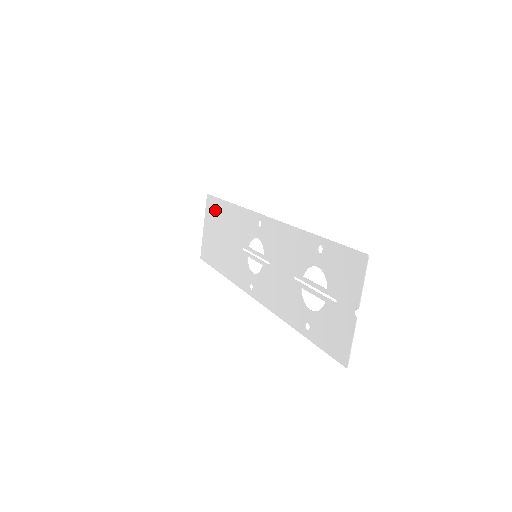
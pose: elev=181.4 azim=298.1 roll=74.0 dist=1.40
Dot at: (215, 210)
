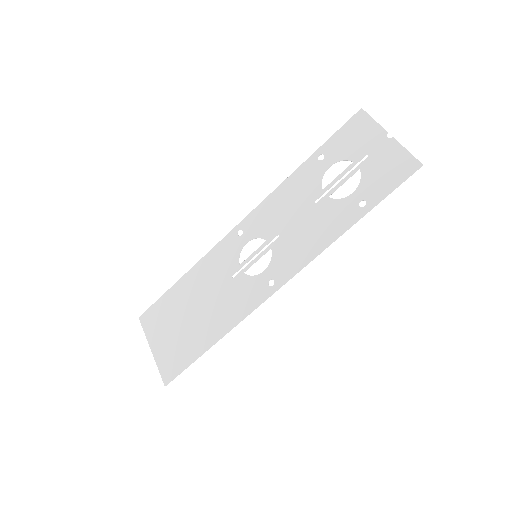
Dot at: (163, 310)
